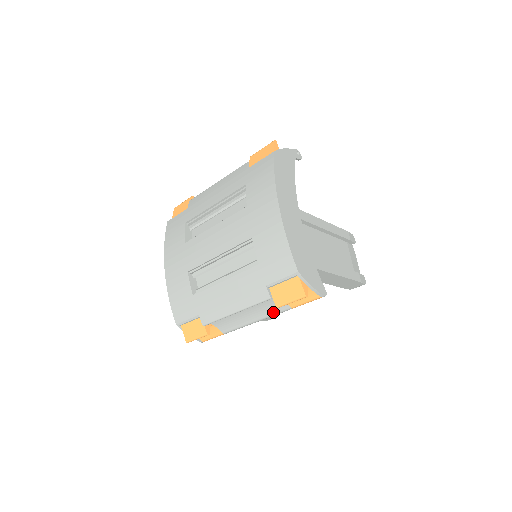
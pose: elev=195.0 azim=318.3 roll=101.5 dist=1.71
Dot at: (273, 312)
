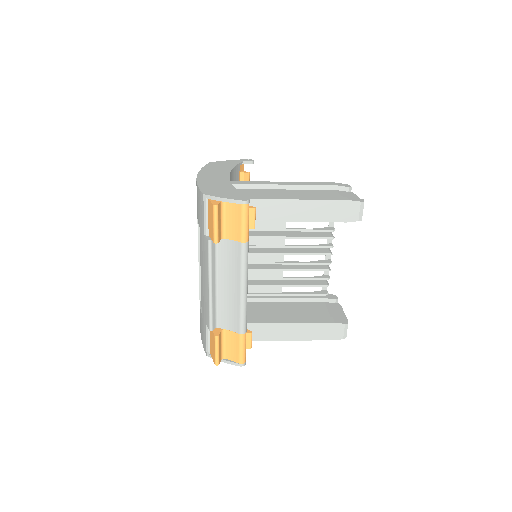
Dot at: (238, 263)
